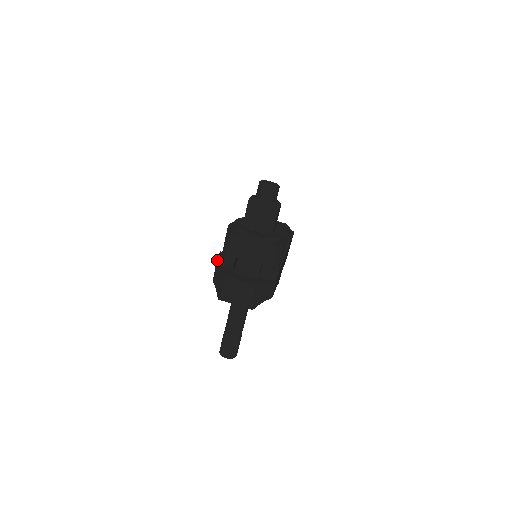
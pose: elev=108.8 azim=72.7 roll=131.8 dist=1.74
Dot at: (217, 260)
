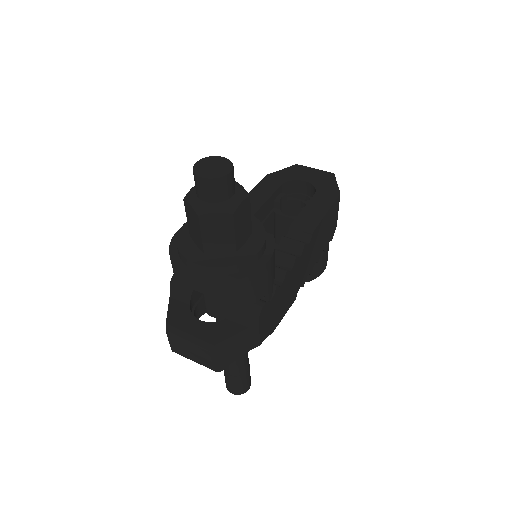
Dot at: occluded
